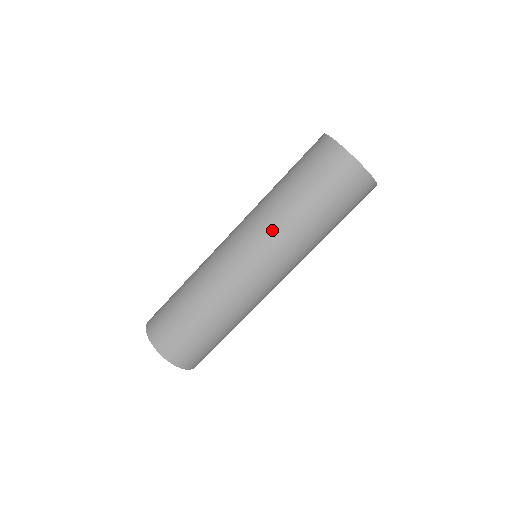
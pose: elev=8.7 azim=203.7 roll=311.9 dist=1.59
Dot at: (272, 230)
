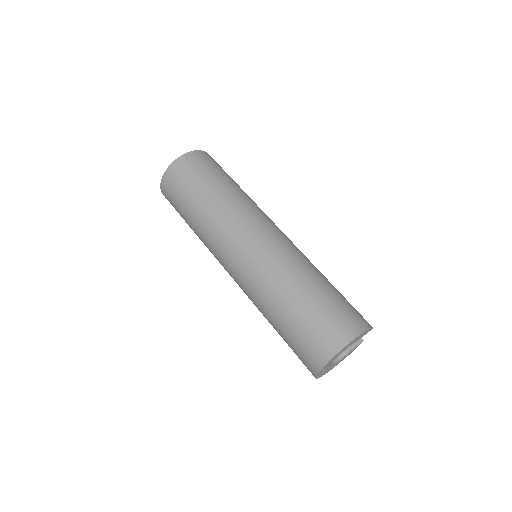
Dot at: (251, 300)
